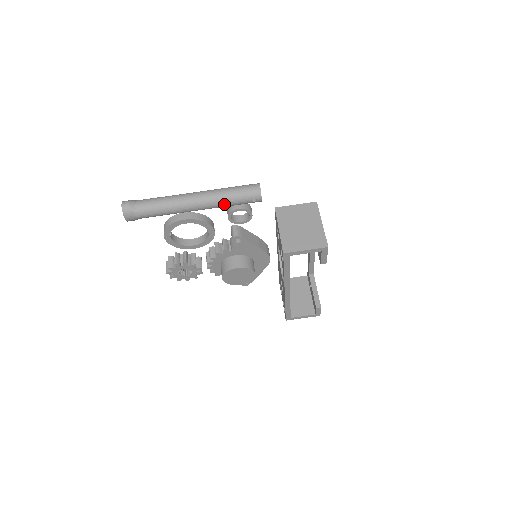
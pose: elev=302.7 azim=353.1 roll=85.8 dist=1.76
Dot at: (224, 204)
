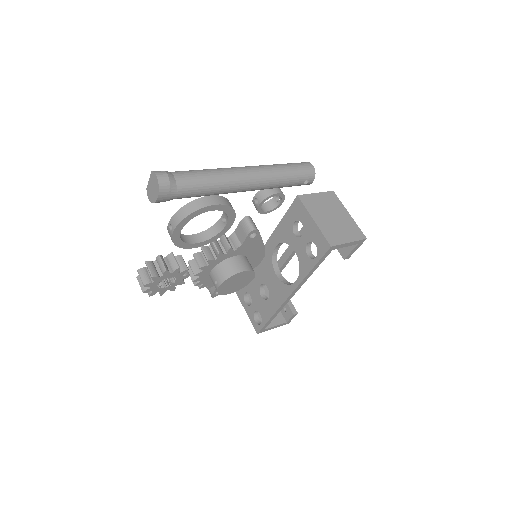
Dot at: (277, 184)
